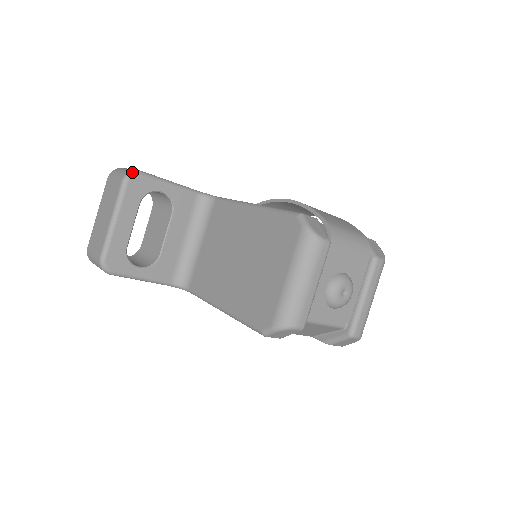
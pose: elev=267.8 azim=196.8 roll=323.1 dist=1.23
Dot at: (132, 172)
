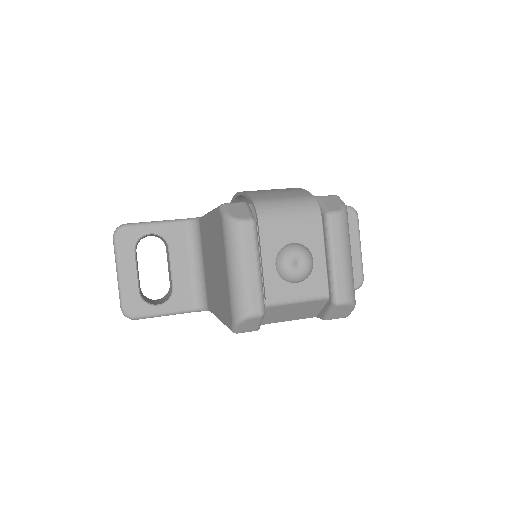
Dot at: (118, 228)
